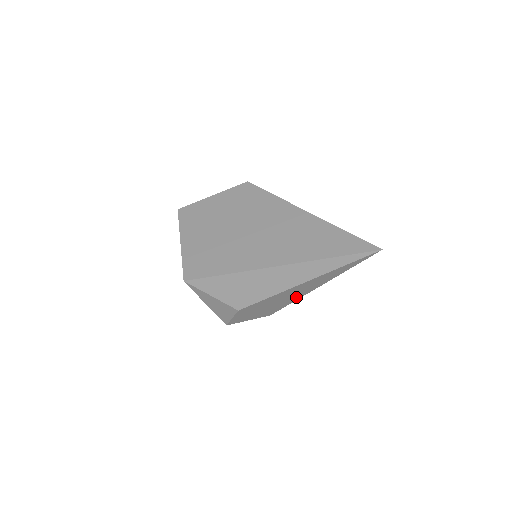
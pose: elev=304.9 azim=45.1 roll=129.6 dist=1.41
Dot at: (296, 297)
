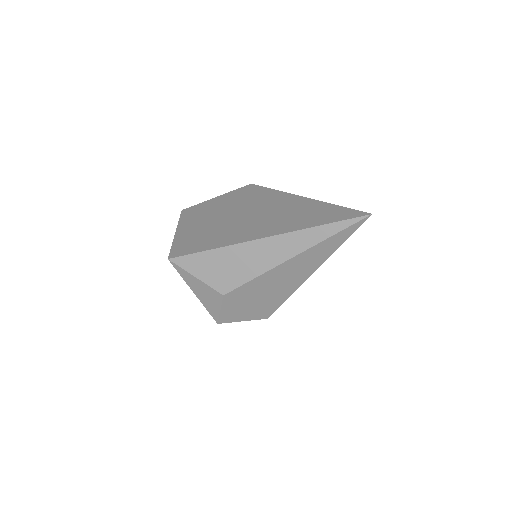
Dot at: (290, 288)
